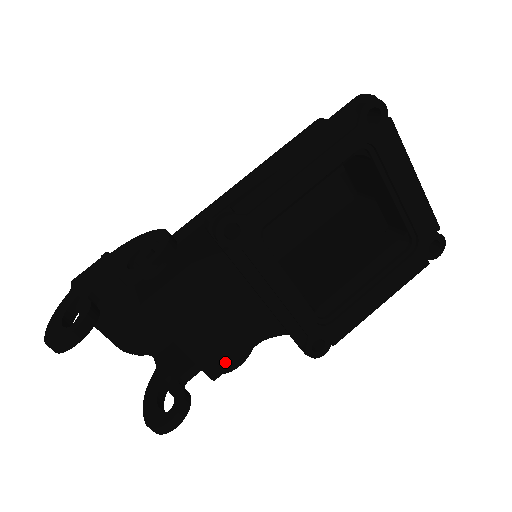
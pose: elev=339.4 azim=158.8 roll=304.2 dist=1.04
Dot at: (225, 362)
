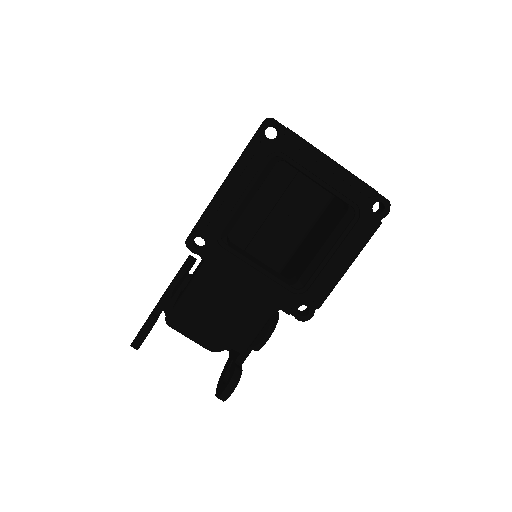
Dot at: (244, 338)
